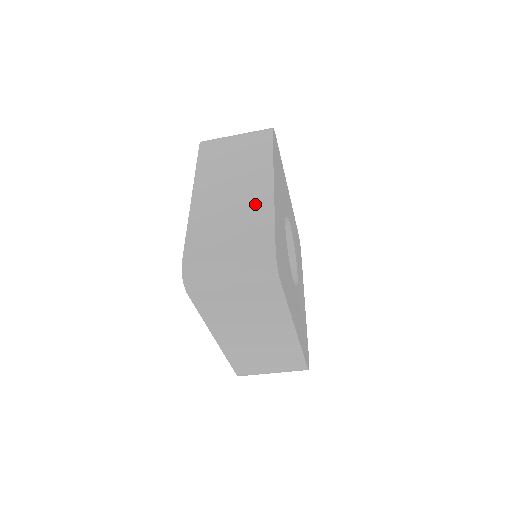
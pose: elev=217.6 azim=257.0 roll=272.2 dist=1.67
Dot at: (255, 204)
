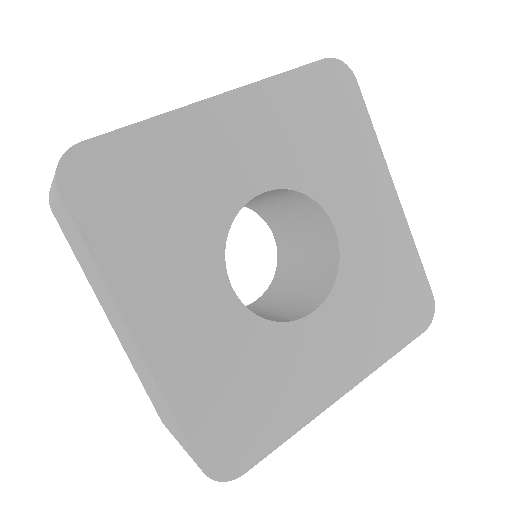
Dot at: (148, 375)
